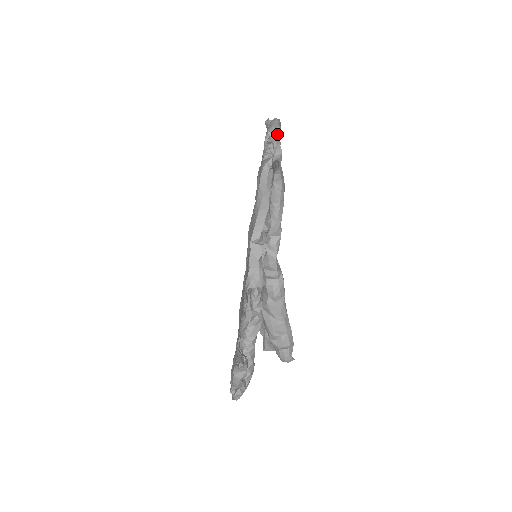
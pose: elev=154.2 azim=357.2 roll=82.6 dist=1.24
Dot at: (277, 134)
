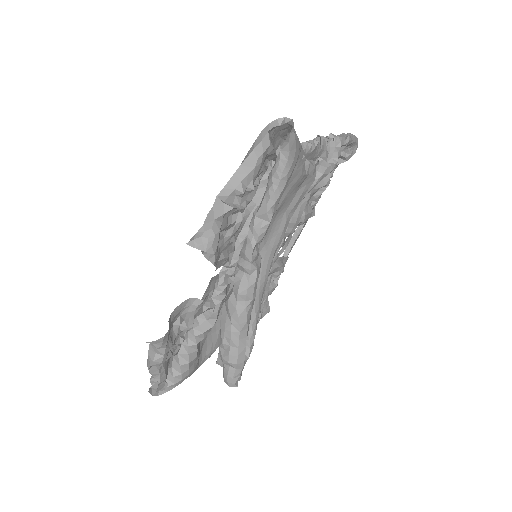
Dot at: (339, 141)
